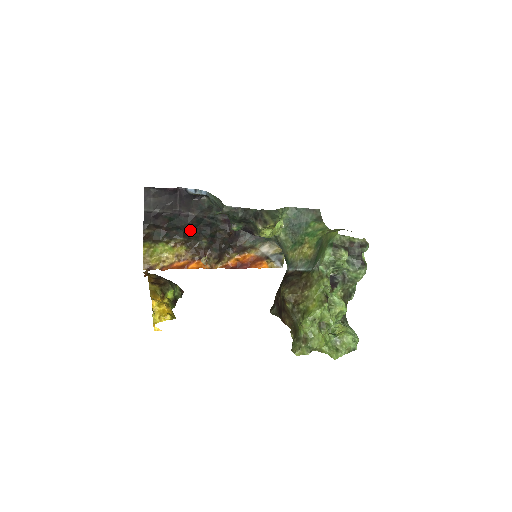
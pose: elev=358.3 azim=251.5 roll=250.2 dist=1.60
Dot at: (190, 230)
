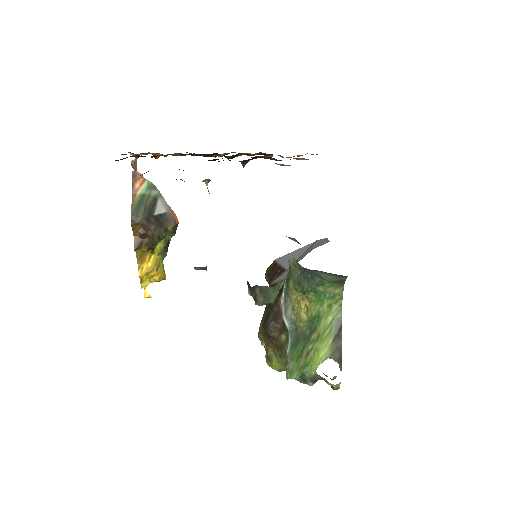
Dot at: occluded
